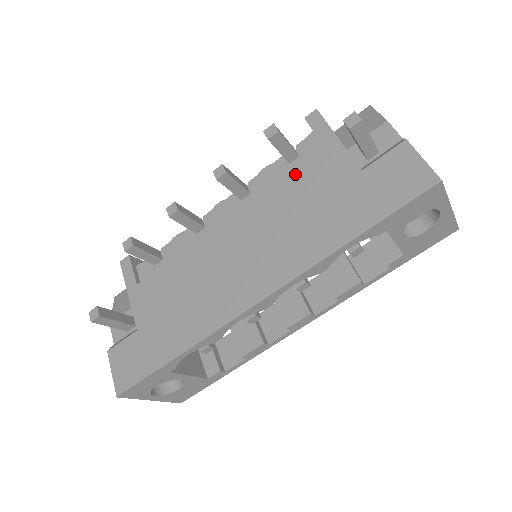
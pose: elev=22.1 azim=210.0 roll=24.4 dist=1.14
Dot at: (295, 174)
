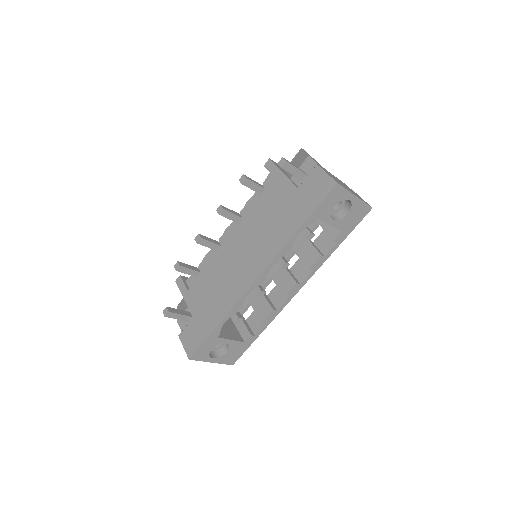
Dot at: (264, 200)
